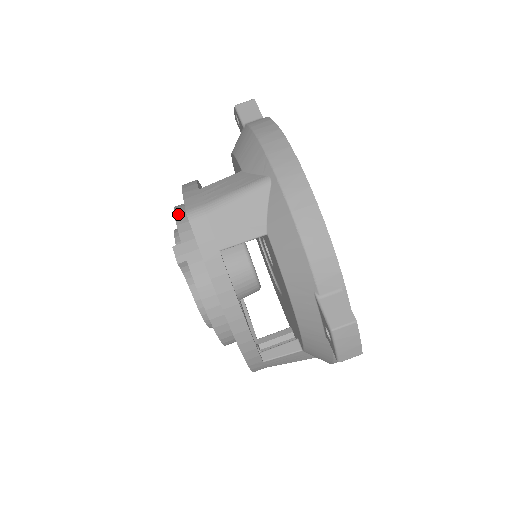
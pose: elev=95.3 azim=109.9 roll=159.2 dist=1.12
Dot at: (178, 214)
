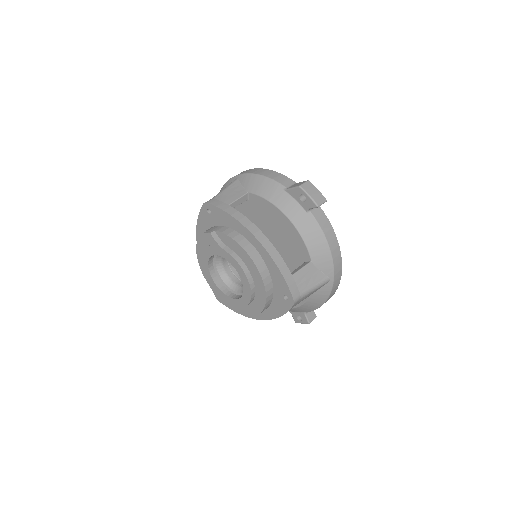
Dot at: (200, 237)
